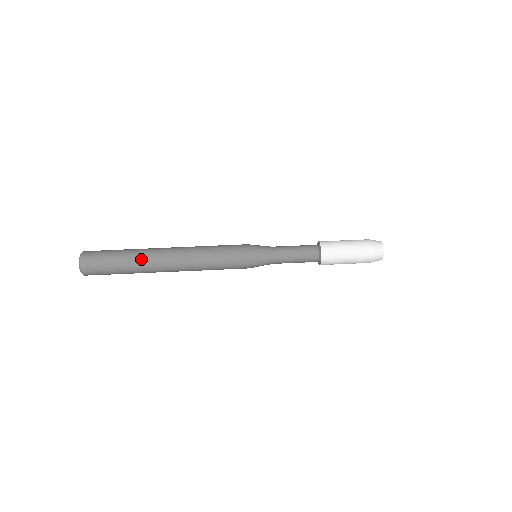
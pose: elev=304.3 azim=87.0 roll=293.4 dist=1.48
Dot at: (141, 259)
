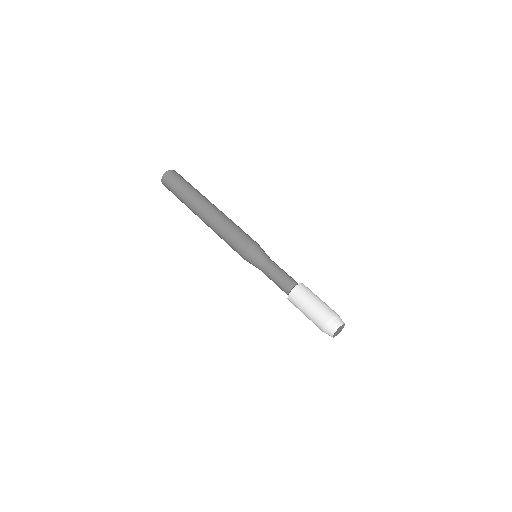
Dot at: (192, 199)
